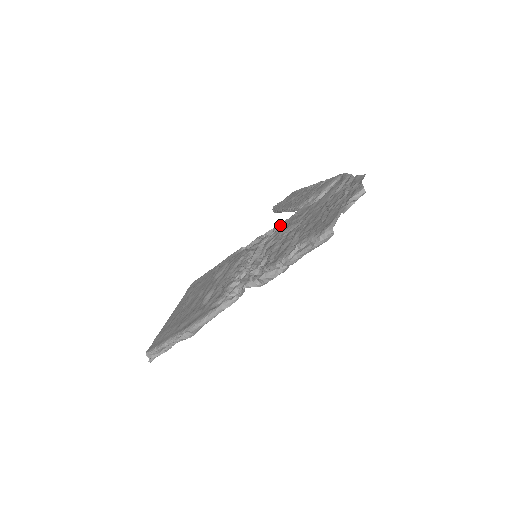
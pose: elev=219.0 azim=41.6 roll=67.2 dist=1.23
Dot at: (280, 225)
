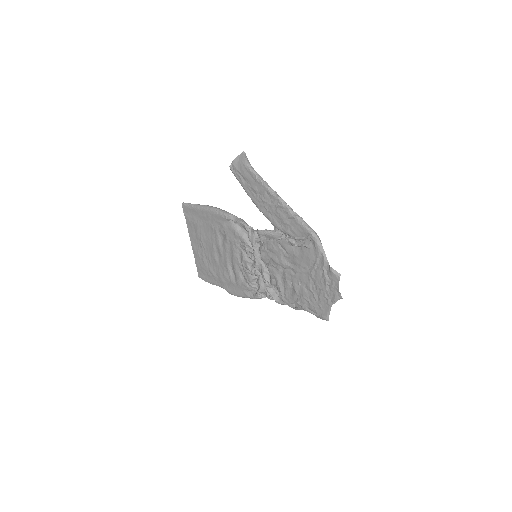
Dot at: (264, 236)
